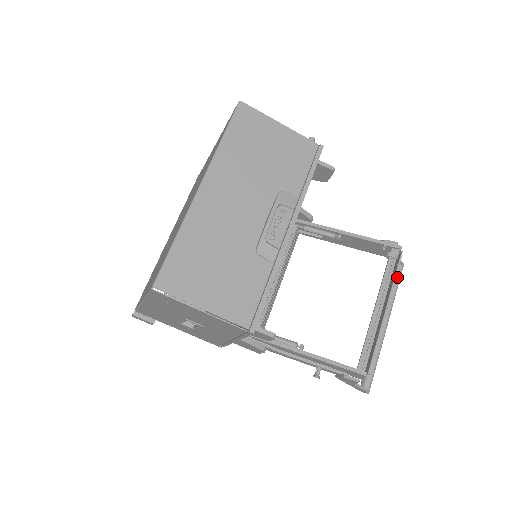
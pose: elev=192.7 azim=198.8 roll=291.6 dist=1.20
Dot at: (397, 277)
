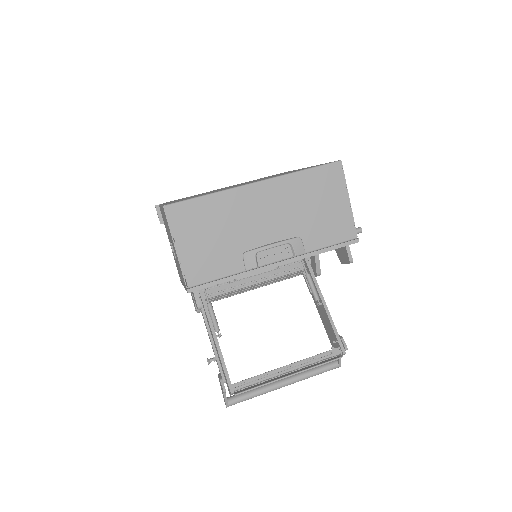
Dot at: (327, 368)
